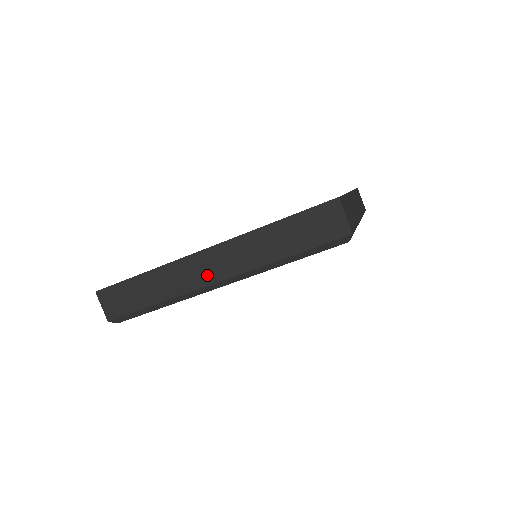
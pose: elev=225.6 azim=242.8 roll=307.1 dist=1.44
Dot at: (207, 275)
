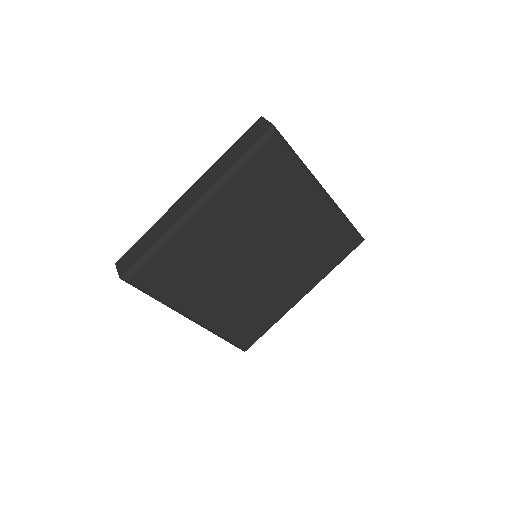
Dot at: (187, 204)
